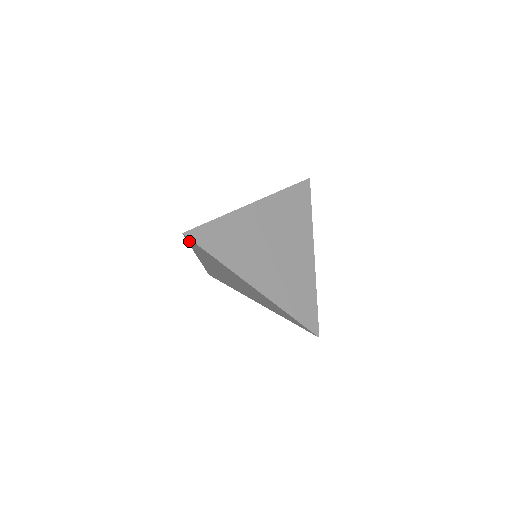
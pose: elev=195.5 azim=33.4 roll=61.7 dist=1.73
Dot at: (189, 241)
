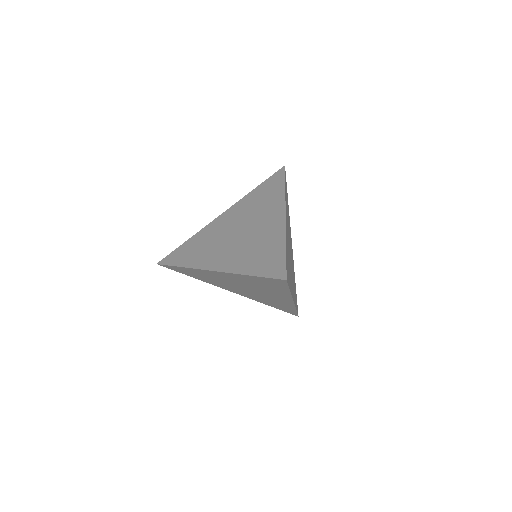
Dot at: (272, 279)
